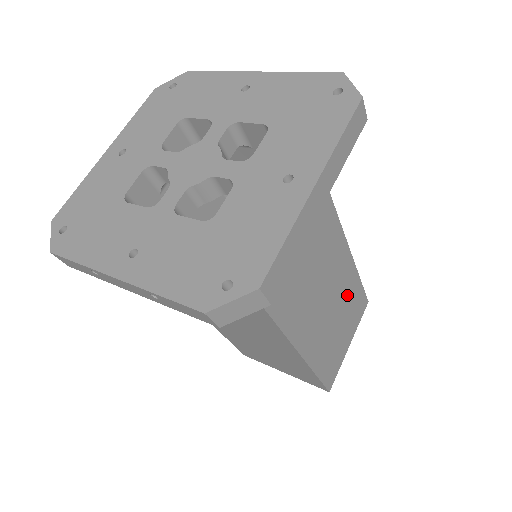
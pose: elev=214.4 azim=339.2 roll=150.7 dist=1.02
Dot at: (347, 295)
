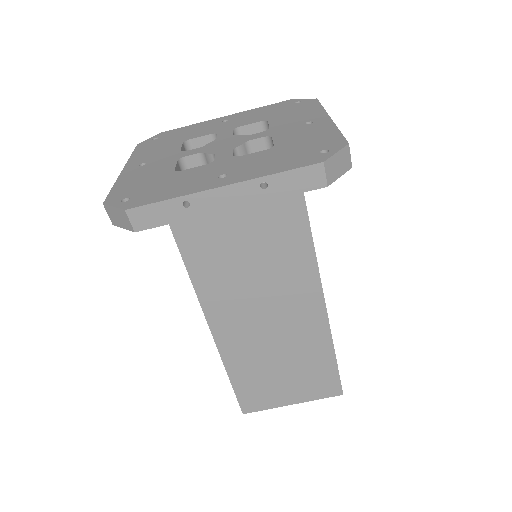
Dot at: occluded
